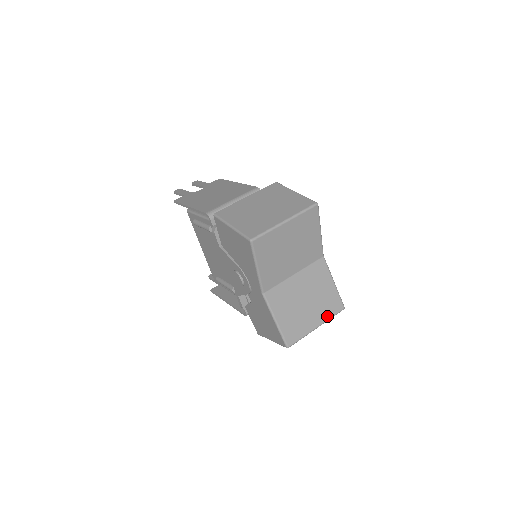
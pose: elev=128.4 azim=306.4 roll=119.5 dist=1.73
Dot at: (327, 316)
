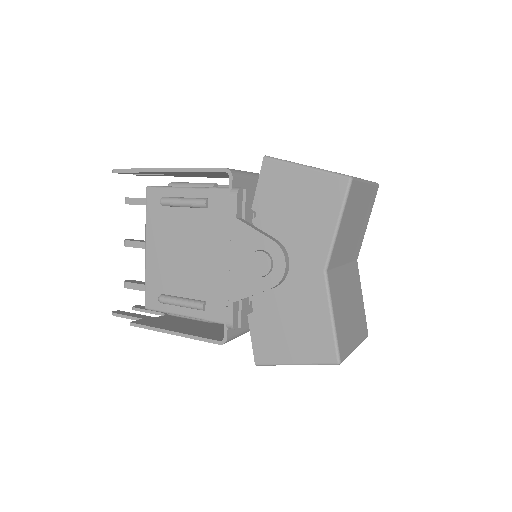
Dot at: (360, 337)
